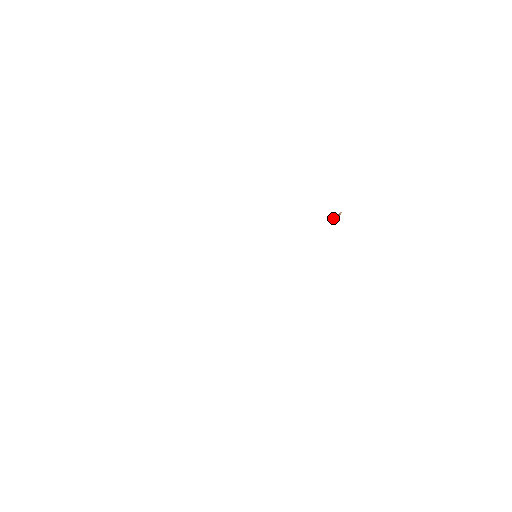
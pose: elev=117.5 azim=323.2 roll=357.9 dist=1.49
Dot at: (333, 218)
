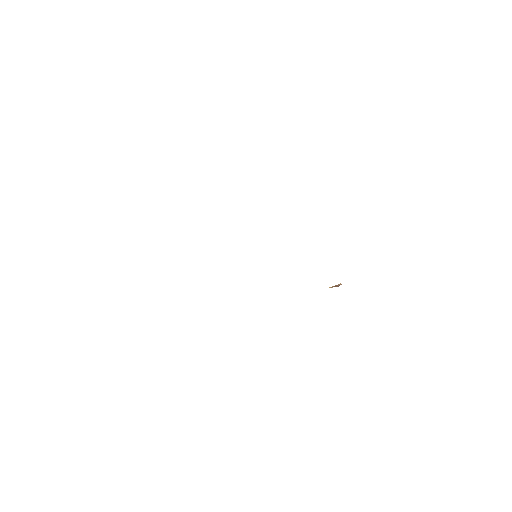
Dot at: (331, 287)
